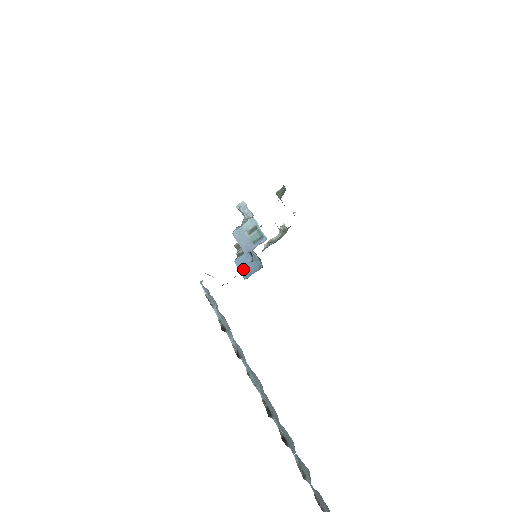
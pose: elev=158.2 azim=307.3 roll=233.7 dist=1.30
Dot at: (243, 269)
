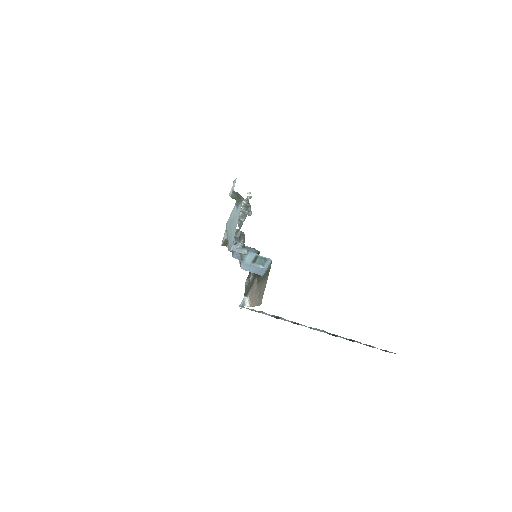
Dot at: occluded
